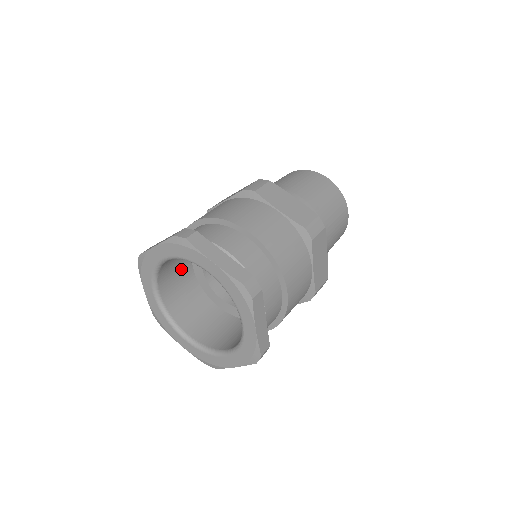
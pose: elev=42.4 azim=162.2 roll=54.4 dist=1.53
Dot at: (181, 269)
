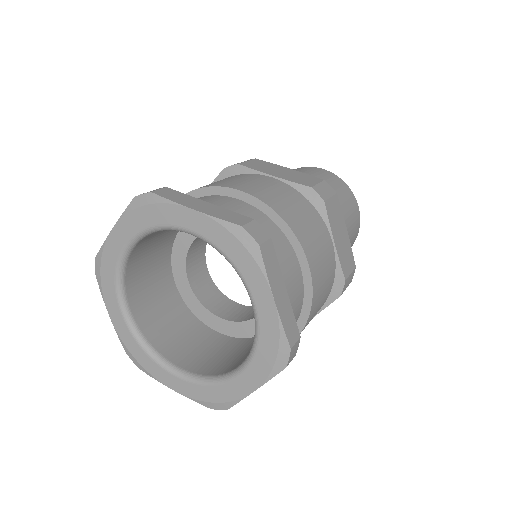
Dot at: occluded
